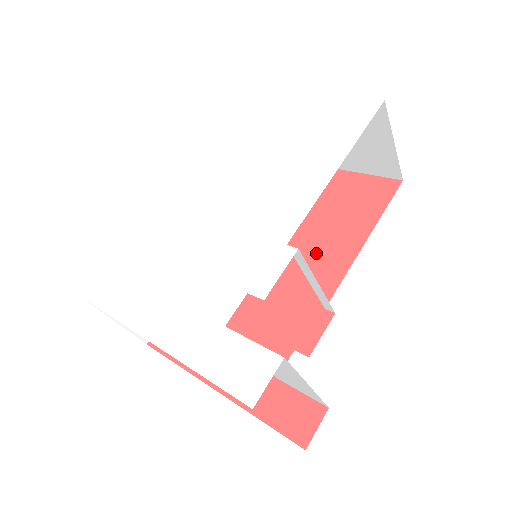
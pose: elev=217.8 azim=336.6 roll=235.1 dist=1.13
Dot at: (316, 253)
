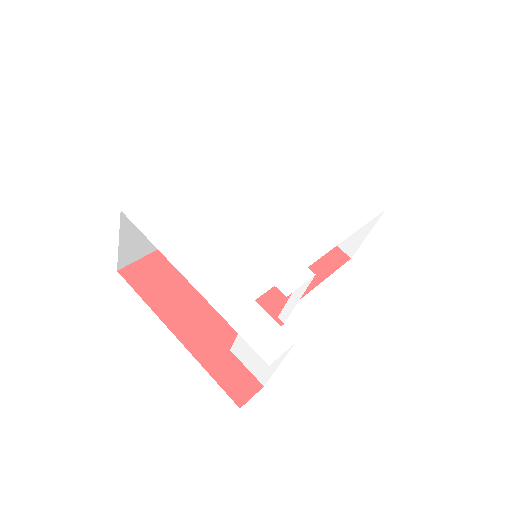
Dot at: occluded
